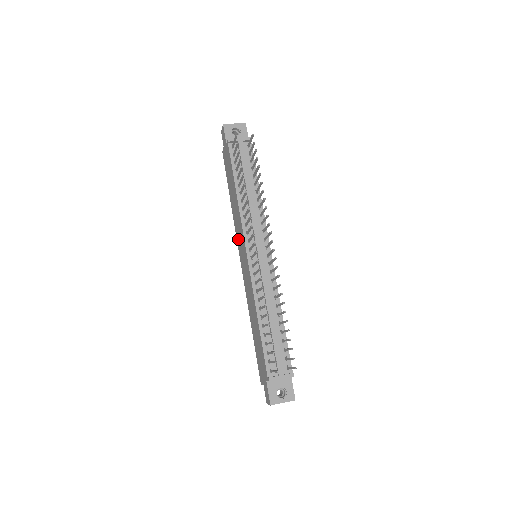
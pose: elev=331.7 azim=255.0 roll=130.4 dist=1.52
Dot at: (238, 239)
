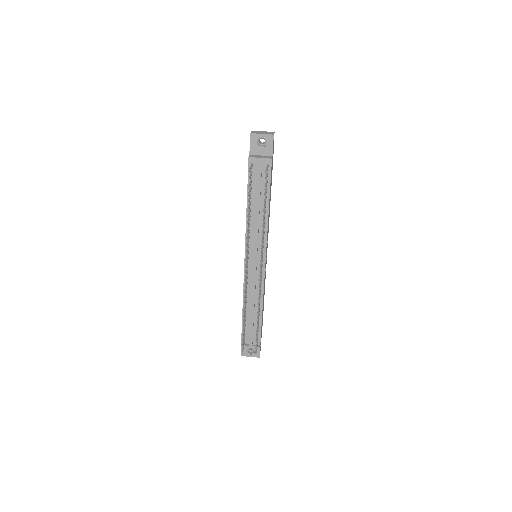
Dot at: occluded
